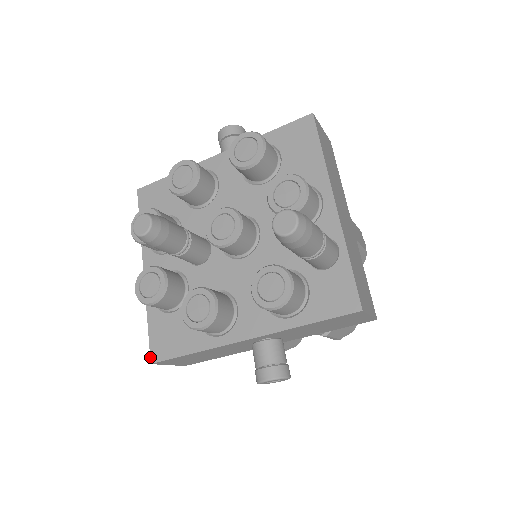
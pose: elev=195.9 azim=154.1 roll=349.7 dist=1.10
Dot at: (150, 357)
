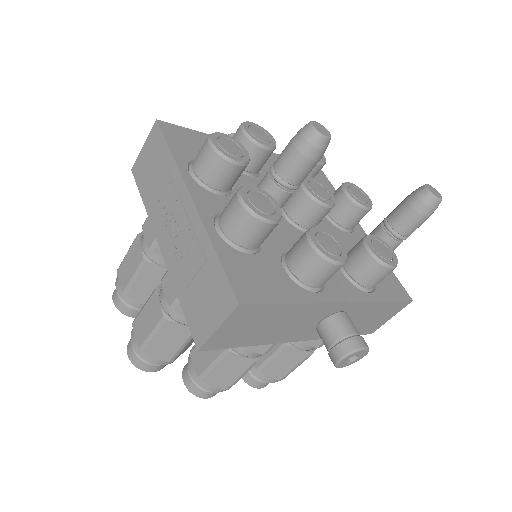
Dot at: (236, 295)
